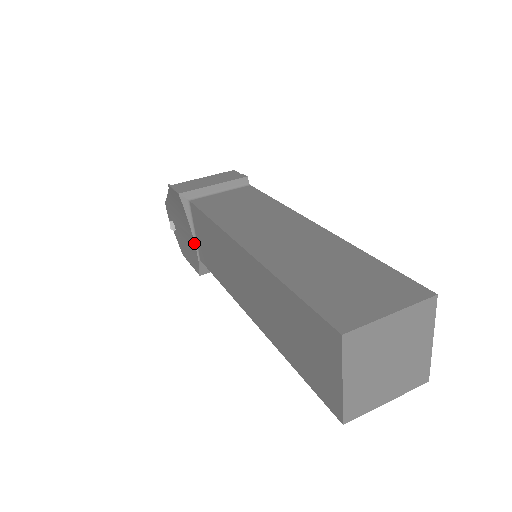
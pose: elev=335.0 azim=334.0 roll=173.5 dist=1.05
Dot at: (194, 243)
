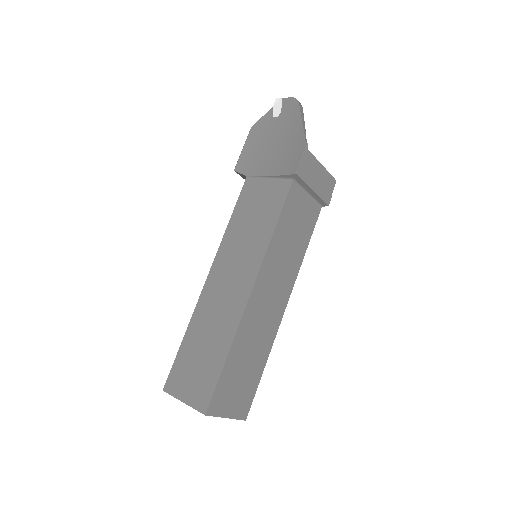
Dot at: (259, 175)
